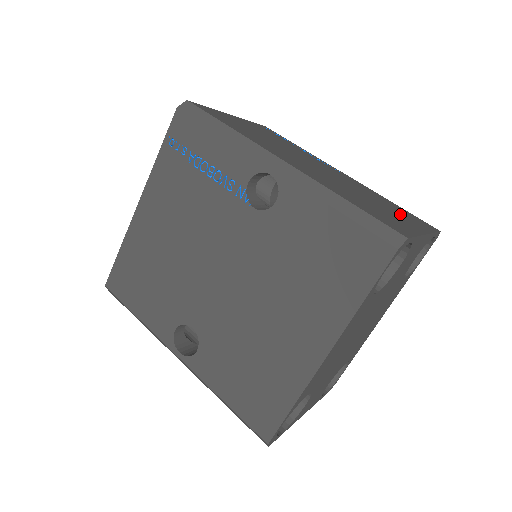
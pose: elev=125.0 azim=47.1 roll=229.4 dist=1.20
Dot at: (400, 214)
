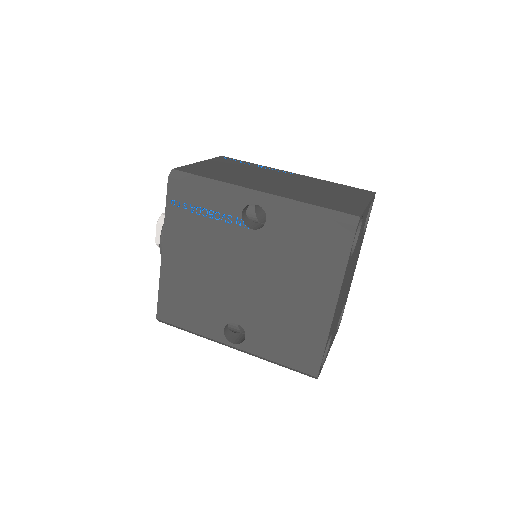
Dot at: (346, 194)
